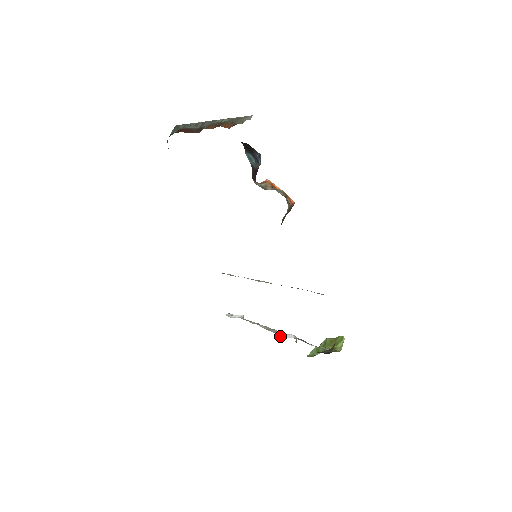
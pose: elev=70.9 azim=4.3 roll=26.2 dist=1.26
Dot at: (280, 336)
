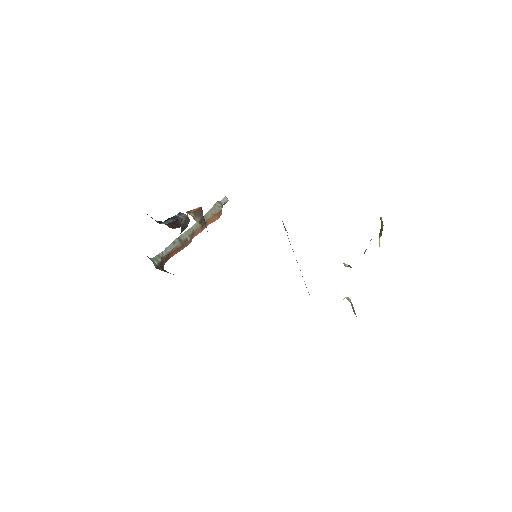
Dot at: occluded
